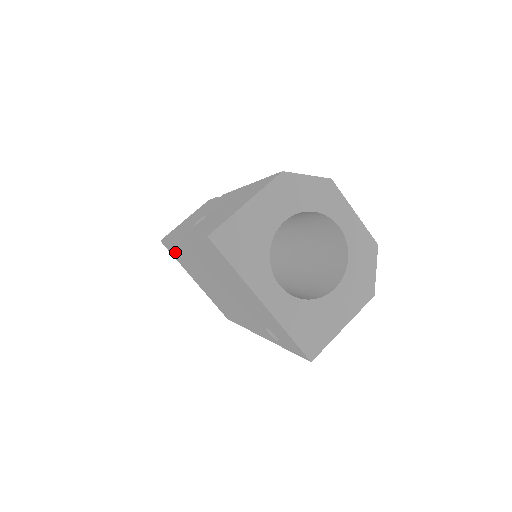
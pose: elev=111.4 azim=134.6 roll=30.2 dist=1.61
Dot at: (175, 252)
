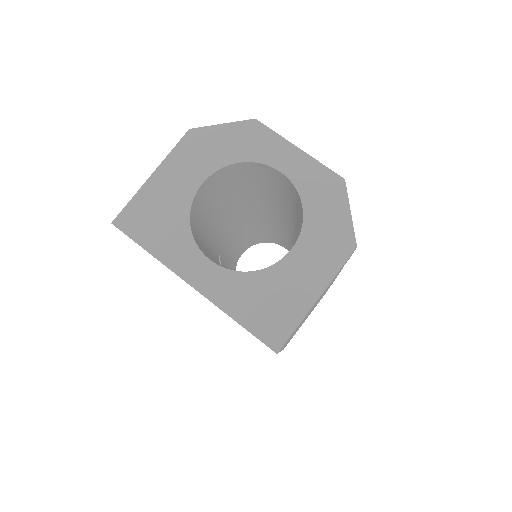
Dot at: occluded
